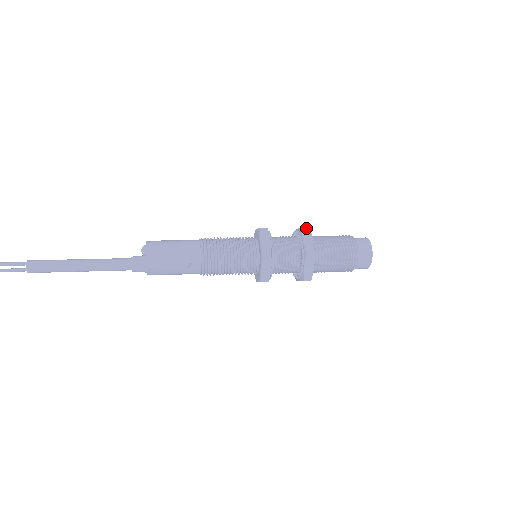
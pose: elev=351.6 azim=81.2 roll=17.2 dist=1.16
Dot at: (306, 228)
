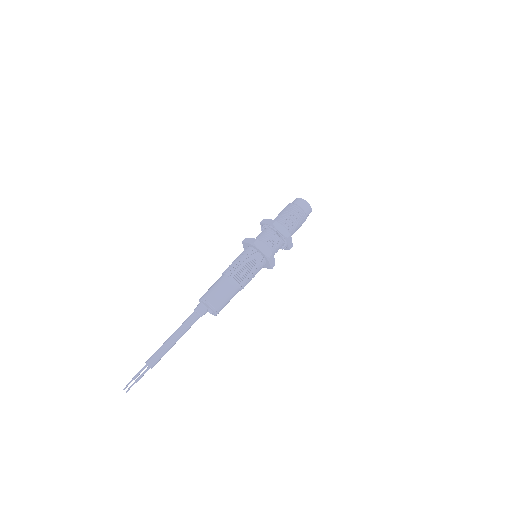
Dot at: (289, 237)
